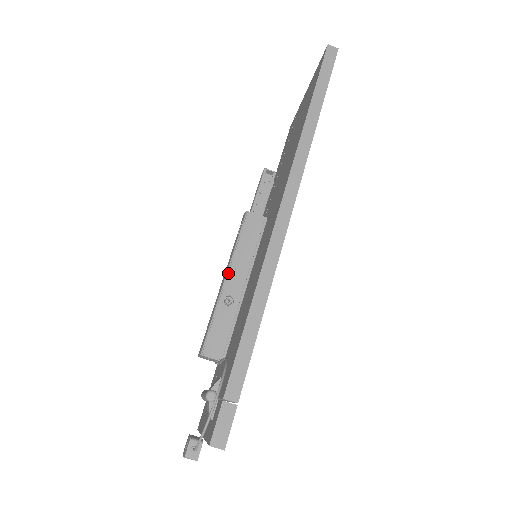
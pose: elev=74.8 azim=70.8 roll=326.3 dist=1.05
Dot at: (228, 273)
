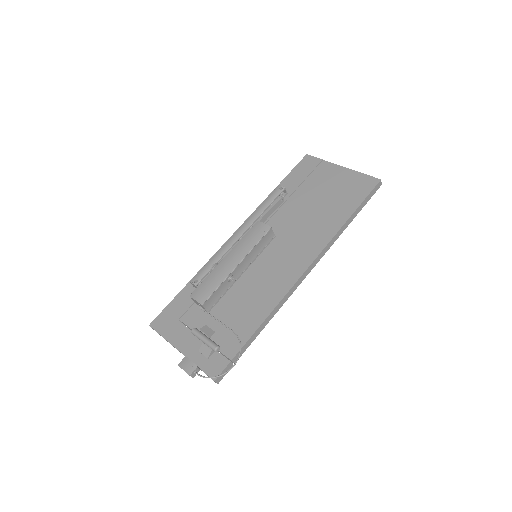
Dot at: (241, 262)
